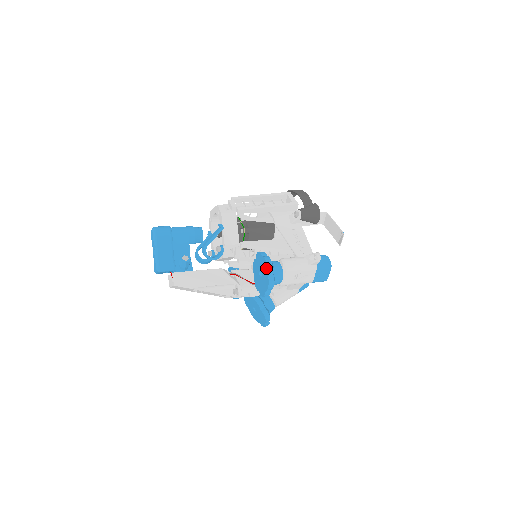
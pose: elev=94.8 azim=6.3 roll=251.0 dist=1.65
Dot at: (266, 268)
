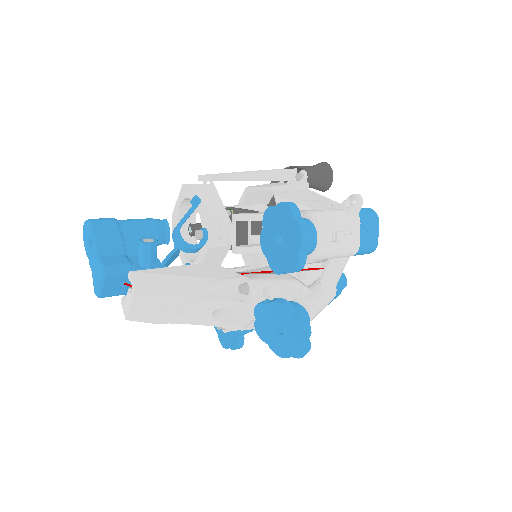
Dot at: (289, 212)
